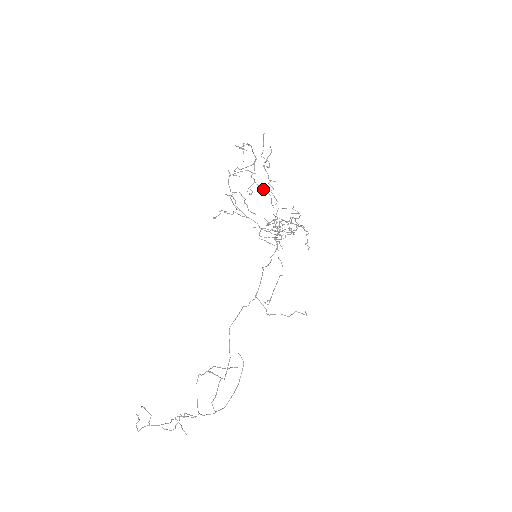
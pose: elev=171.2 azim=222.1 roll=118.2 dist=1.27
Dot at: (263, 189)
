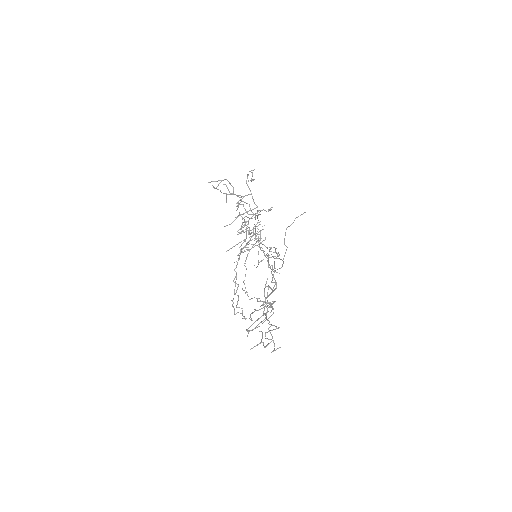
Dot at: occluded
